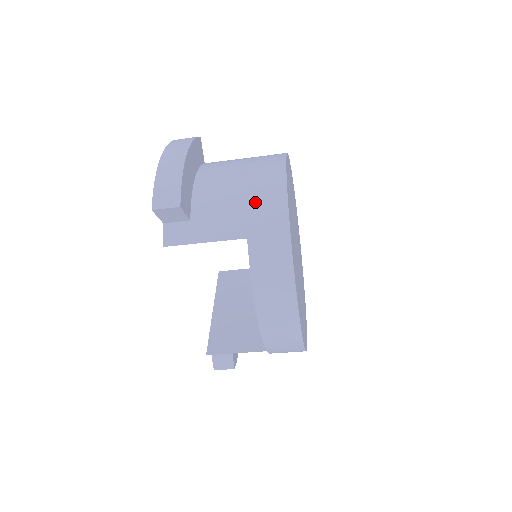
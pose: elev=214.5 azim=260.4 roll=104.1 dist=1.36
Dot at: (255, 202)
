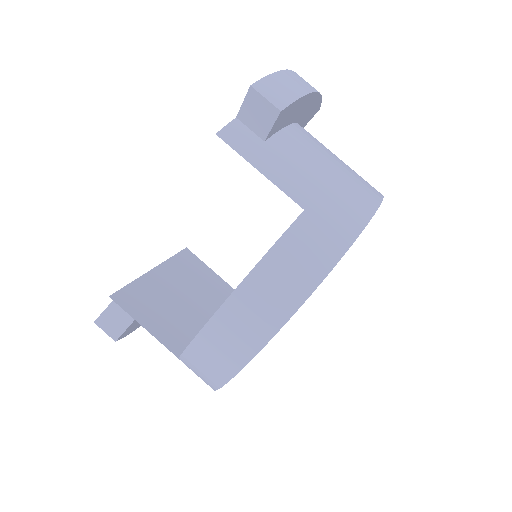
Dot at: (339, 190)
